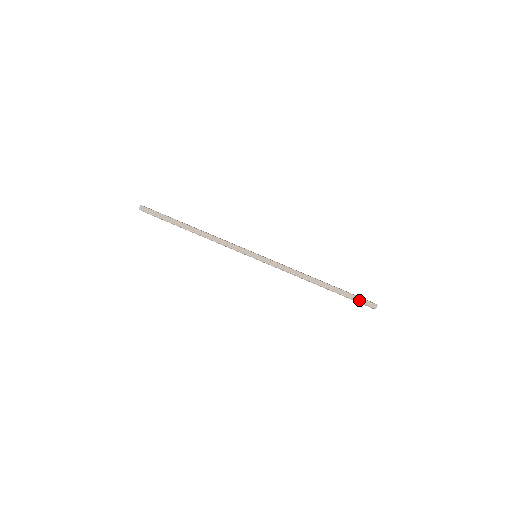
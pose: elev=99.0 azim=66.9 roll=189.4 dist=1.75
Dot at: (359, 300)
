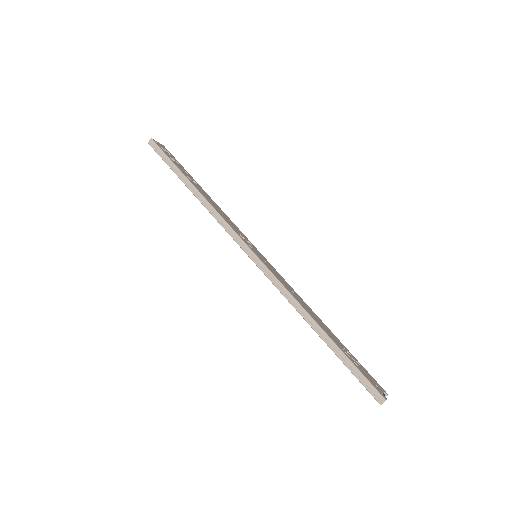
Dot at: (362, 379)
